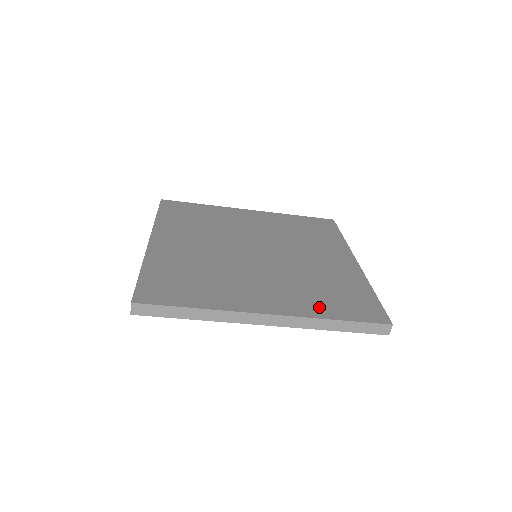
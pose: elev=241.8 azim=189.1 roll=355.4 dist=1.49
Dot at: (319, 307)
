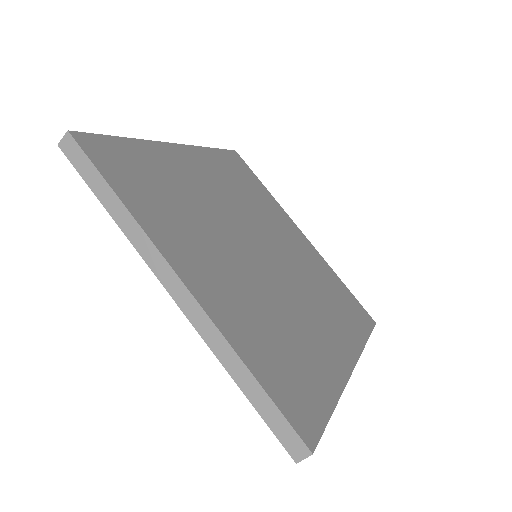
Dot at: (250, 343)
